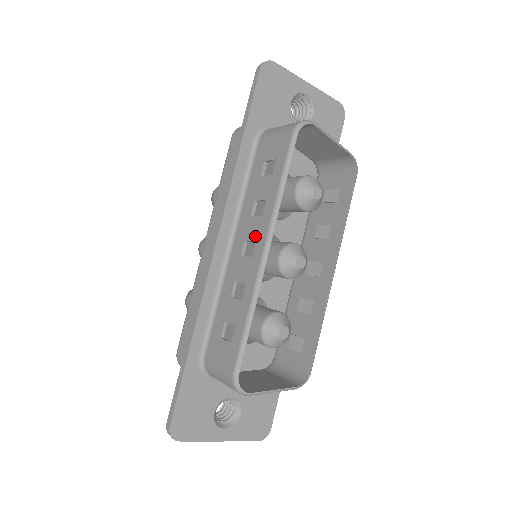
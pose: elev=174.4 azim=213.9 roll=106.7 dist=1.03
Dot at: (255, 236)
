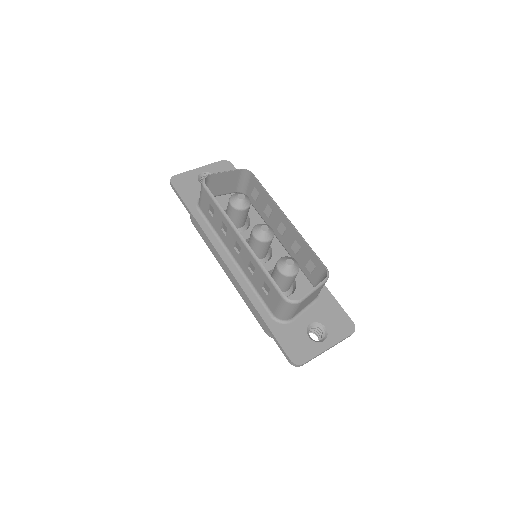
Dot at: (233, 239)
